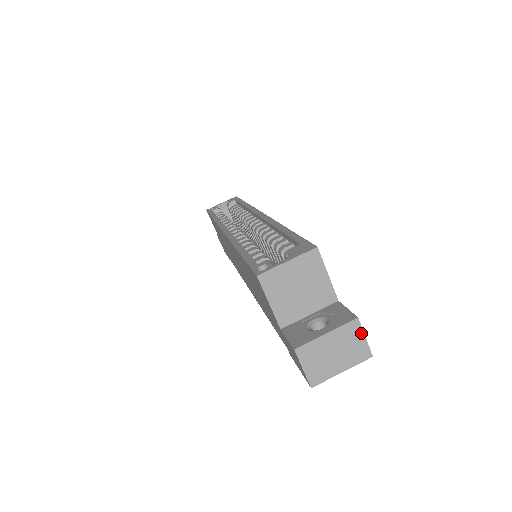
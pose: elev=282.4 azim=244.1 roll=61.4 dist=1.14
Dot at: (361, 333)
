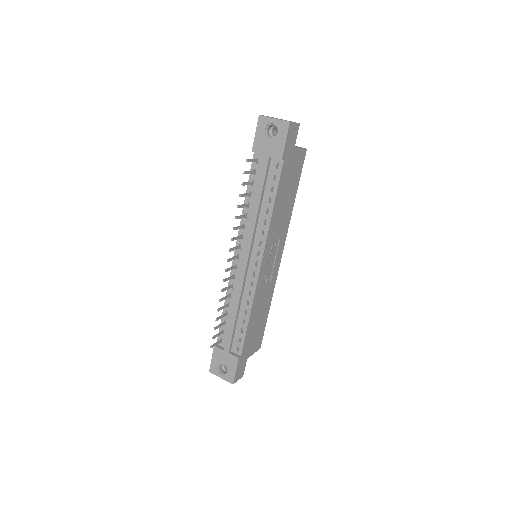
Dot at: (295, 123)
